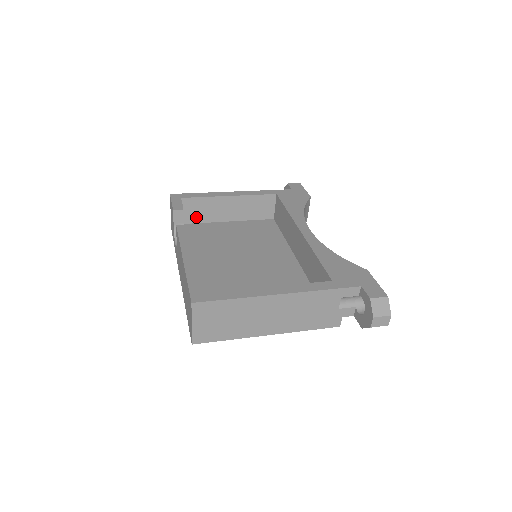
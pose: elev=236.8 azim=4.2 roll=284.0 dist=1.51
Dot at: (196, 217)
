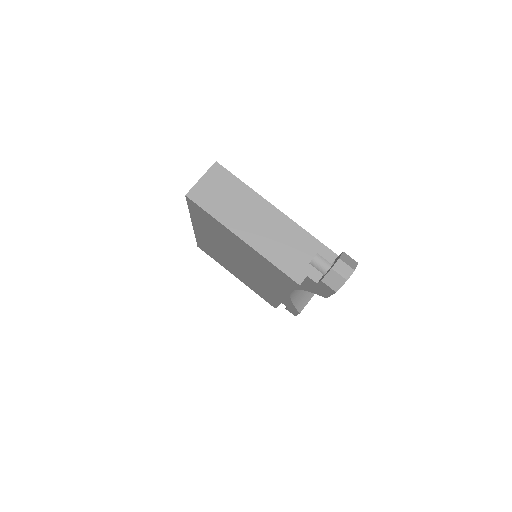
Dot at: occluded
